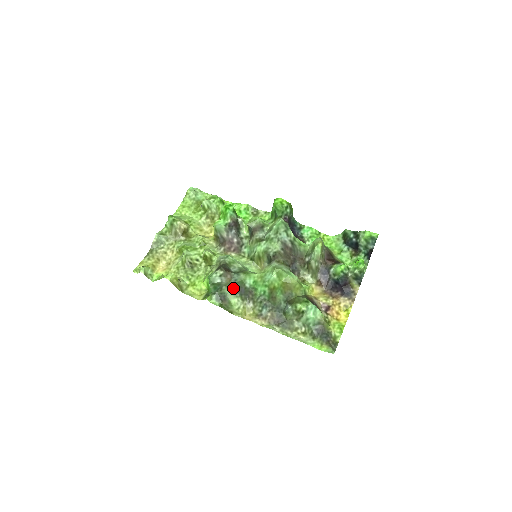
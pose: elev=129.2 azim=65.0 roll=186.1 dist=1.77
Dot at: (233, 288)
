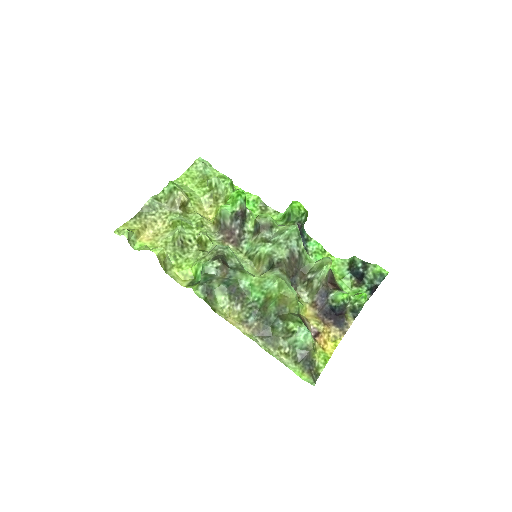
Dot at: (223, 284)
